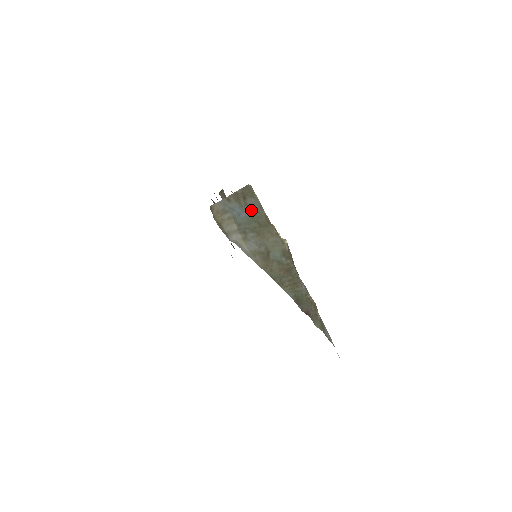
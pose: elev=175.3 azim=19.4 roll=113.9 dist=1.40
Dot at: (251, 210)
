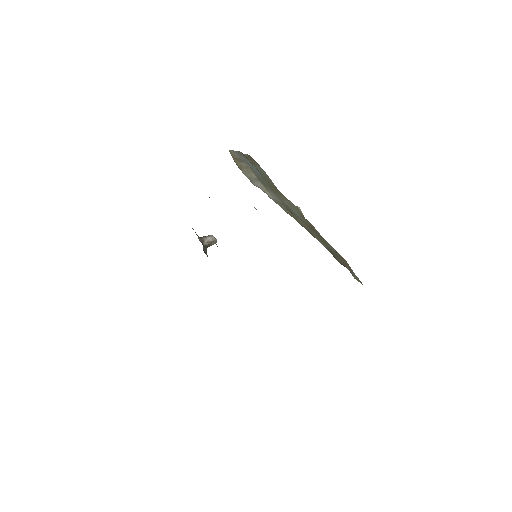
Dot at: (261, 173)
